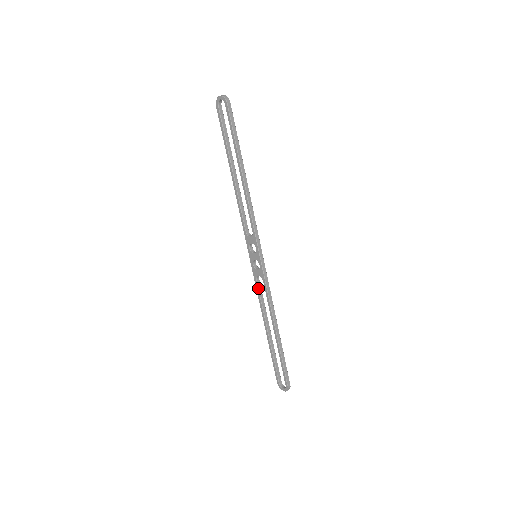
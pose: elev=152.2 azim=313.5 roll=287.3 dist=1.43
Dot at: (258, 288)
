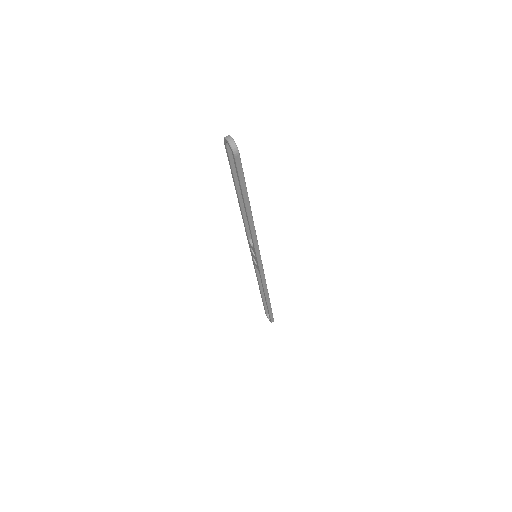
Dot at: (256, 270)
